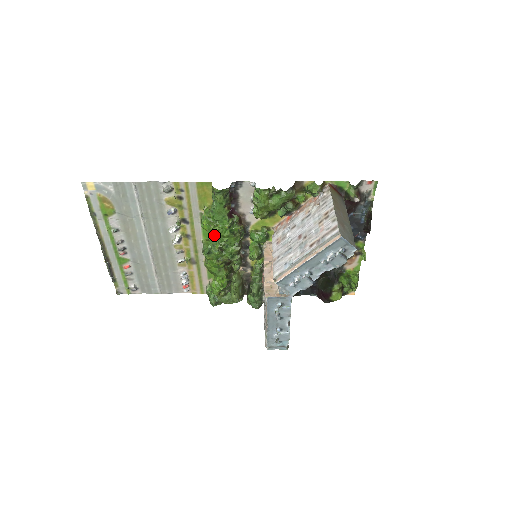
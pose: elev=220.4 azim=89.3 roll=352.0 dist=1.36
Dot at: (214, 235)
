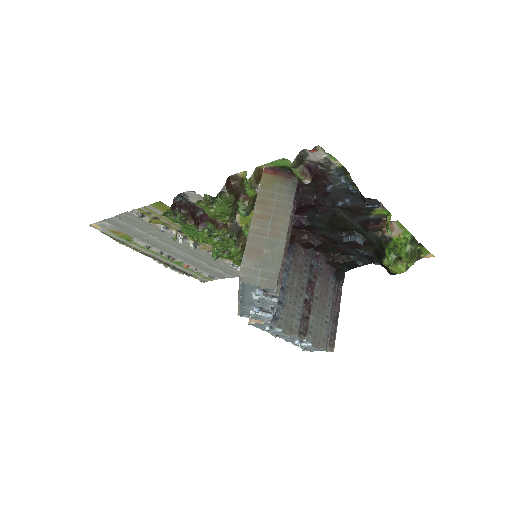
Dot at: occluded
